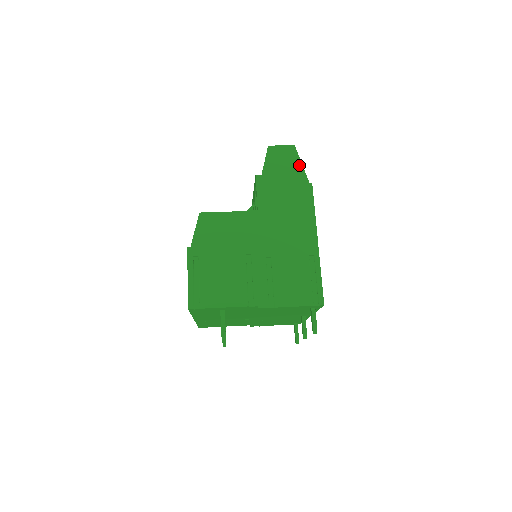
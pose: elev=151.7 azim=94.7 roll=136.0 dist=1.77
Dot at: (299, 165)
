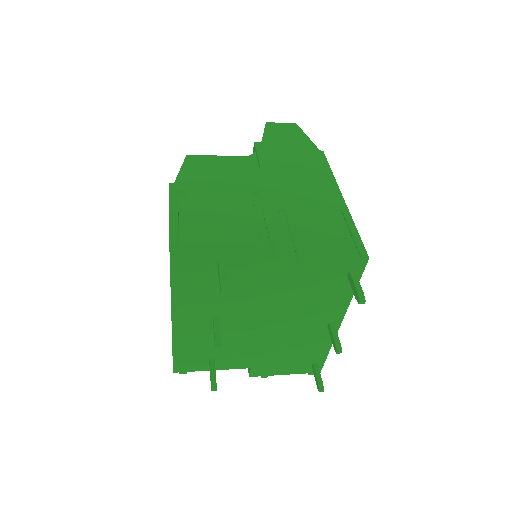
Dot at: (304, 137)
